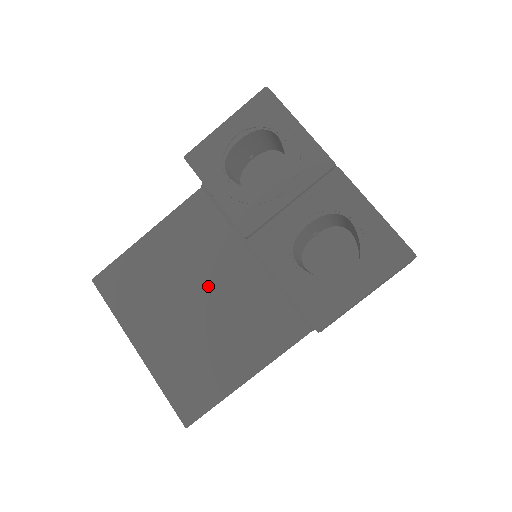
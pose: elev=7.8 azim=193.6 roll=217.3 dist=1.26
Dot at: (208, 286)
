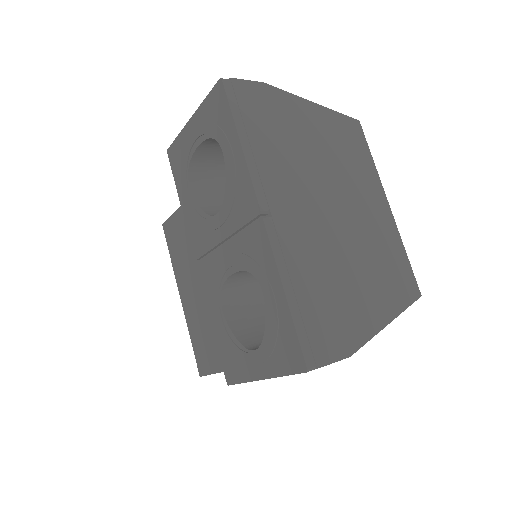
Dot at: occluded
